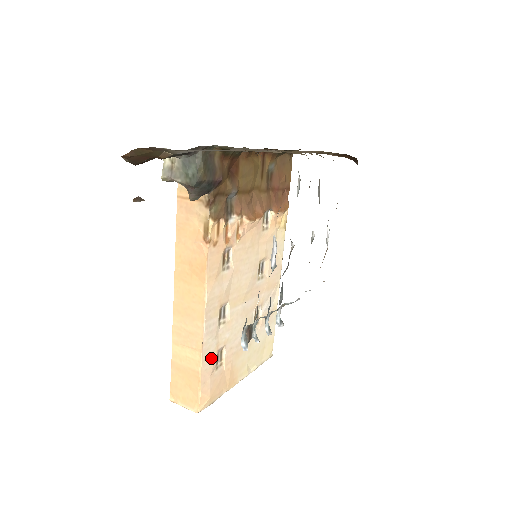
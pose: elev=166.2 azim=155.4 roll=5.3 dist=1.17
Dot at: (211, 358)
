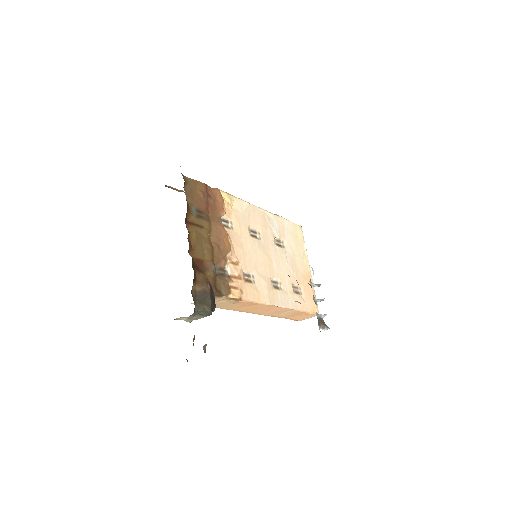
Dot at: (296, 300)
